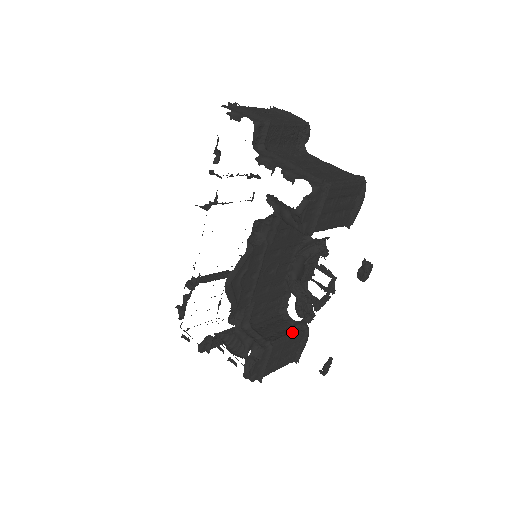
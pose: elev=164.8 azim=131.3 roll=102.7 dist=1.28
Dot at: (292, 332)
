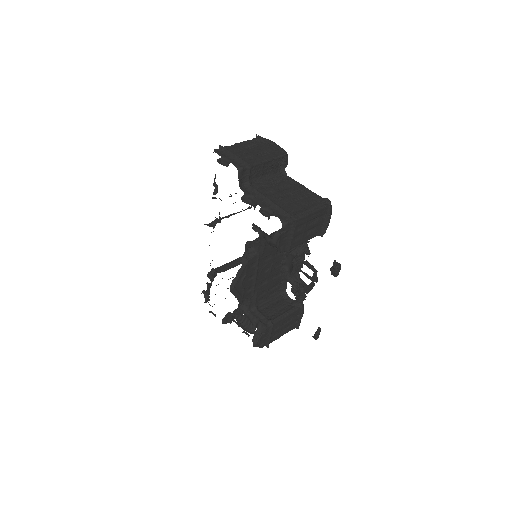
Dot at: (289, 310)
